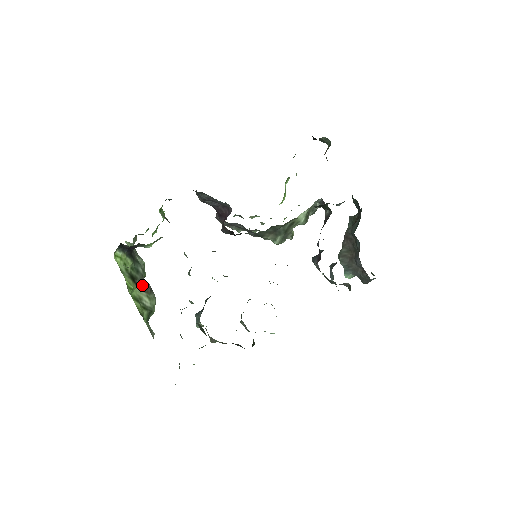
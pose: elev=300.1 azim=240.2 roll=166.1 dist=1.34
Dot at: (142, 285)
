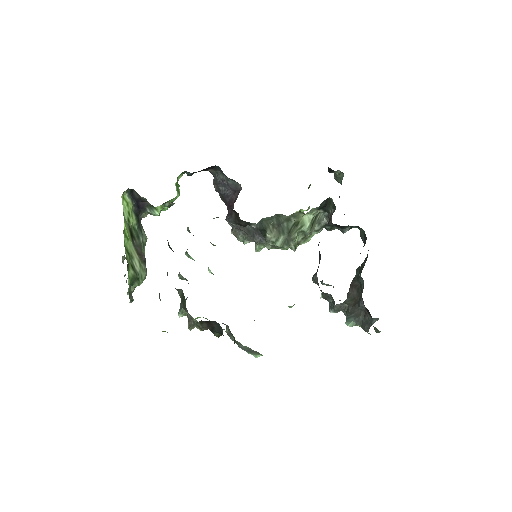
Dot at: (138, 249)
